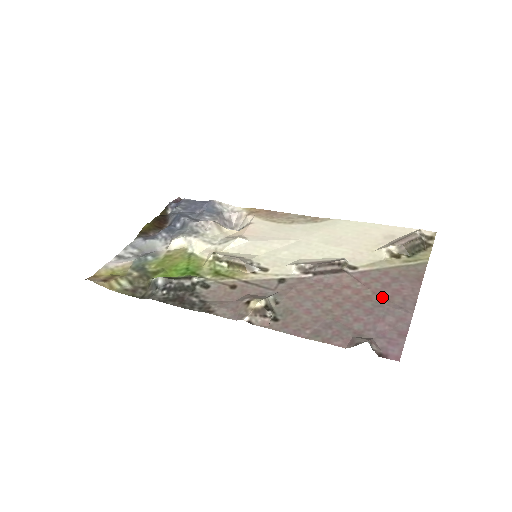
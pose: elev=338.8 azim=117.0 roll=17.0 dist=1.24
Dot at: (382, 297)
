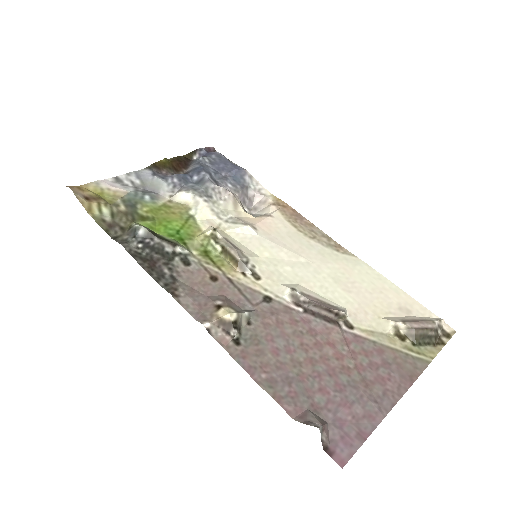
Dot at: (362, 378)
